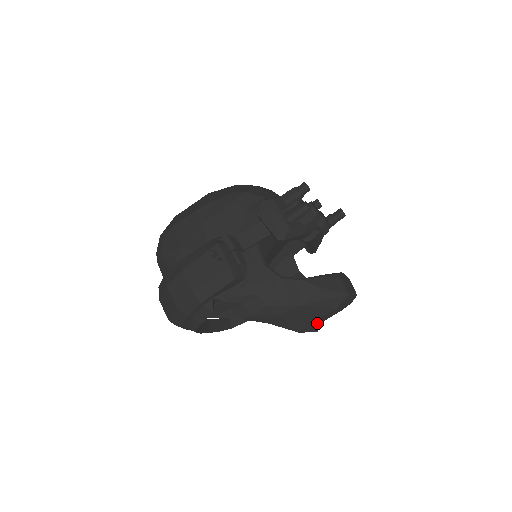
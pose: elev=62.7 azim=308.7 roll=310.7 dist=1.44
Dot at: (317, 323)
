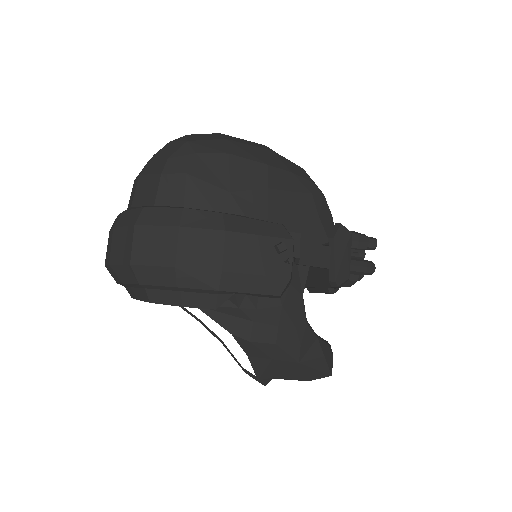
Dot at: (274, 378)
